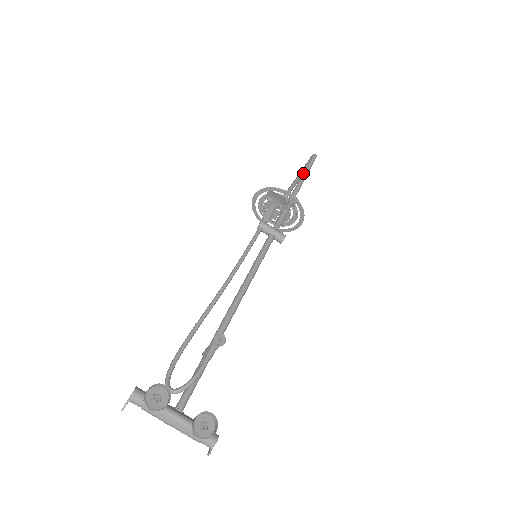
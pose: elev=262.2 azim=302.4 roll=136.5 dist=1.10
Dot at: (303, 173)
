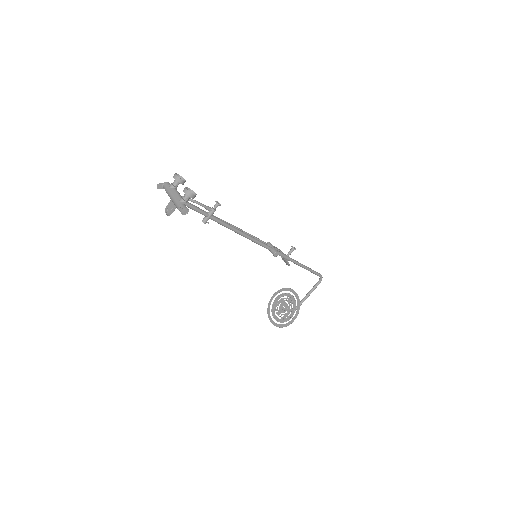
Dot at: (308, 267)
